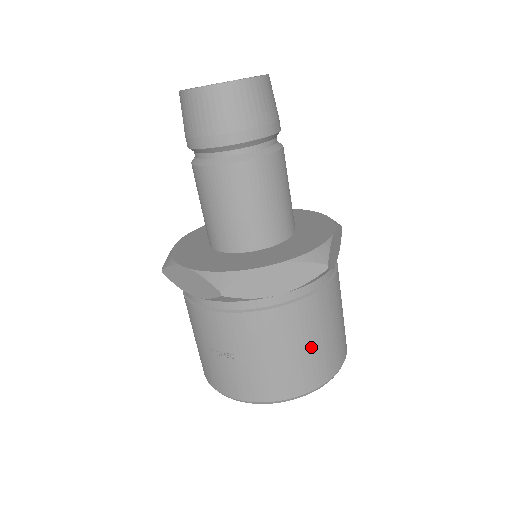
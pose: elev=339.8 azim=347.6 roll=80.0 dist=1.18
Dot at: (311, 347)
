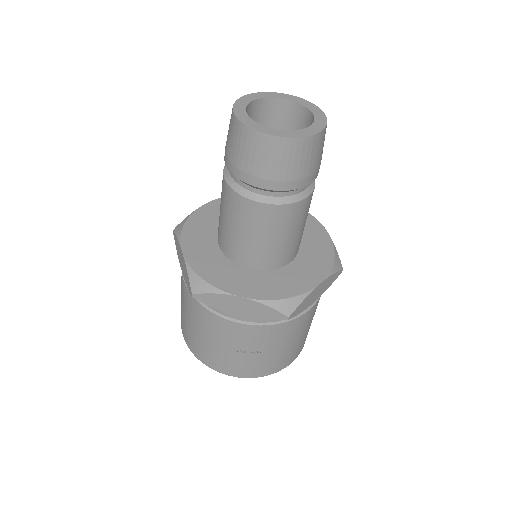
Dot at: occluded
